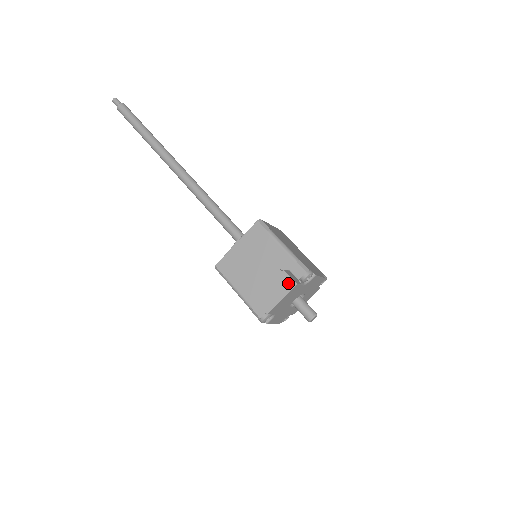
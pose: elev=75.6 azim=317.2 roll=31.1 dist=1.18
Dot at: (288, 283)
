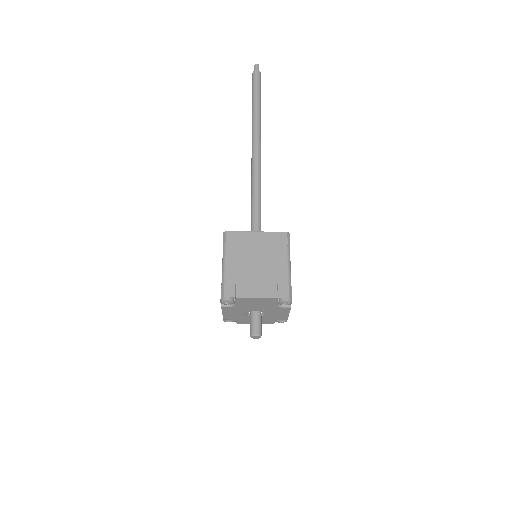
Dot at: (272, 291)
